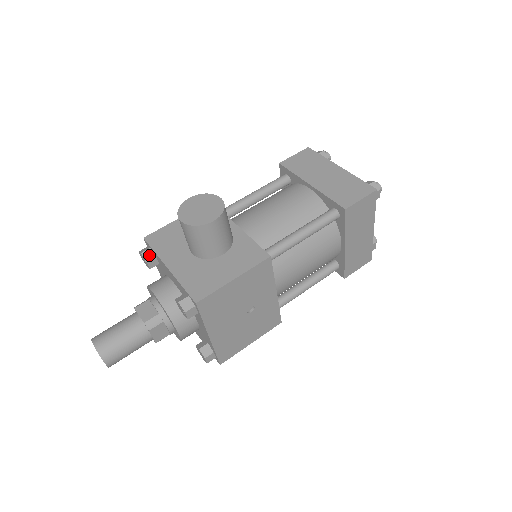
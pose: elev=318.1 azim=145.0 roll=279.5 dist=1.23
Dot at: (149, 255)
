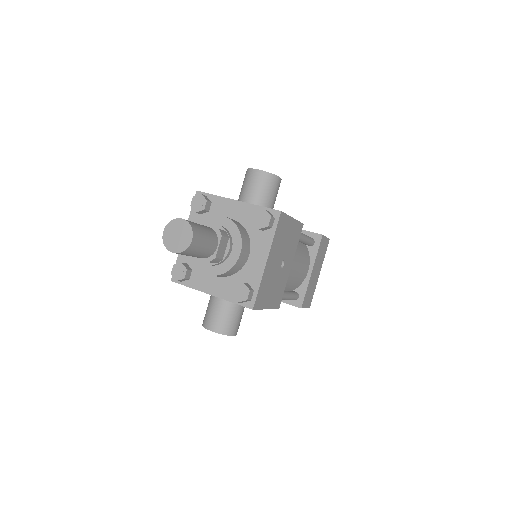
Dot at: (207, 198)
